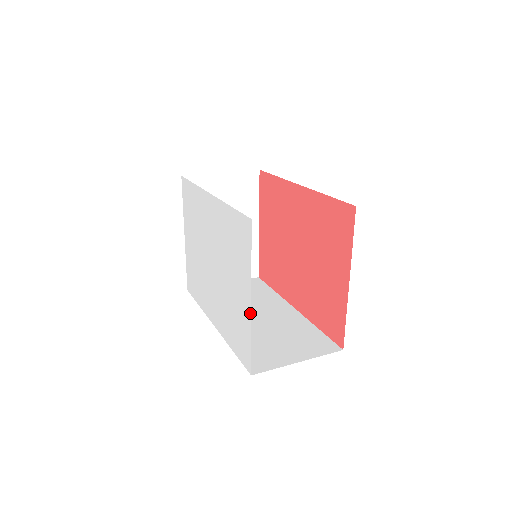
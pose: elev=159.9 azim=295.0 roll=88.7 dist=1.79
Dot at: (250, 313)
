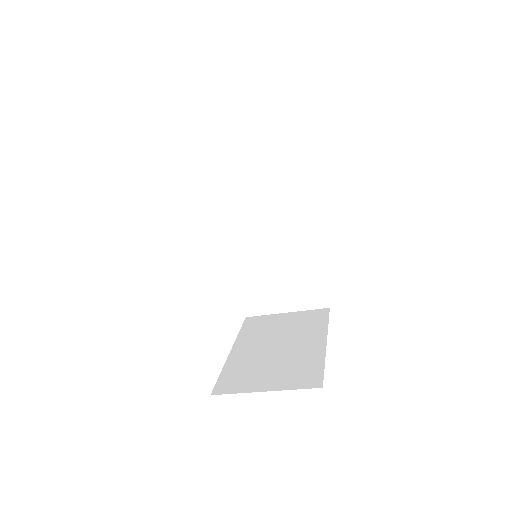
Dot at: occluded
